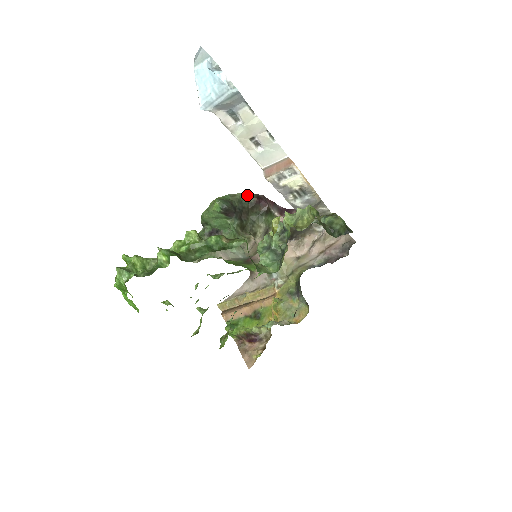
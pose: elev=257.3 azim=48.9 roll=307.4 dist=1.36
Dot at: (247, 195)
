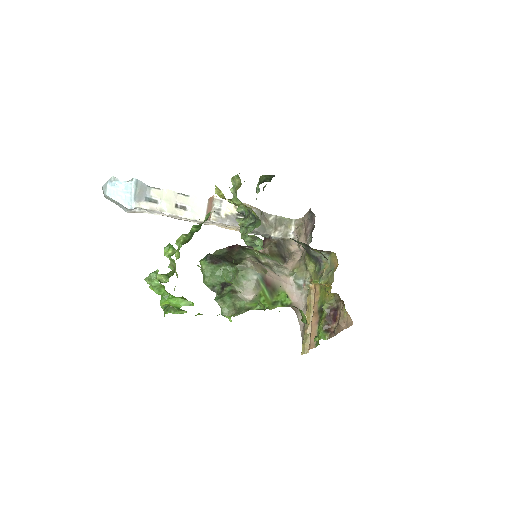
Dot at: (219, 251)
